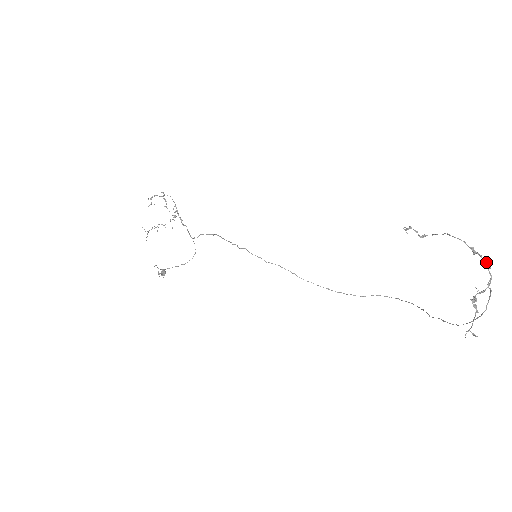
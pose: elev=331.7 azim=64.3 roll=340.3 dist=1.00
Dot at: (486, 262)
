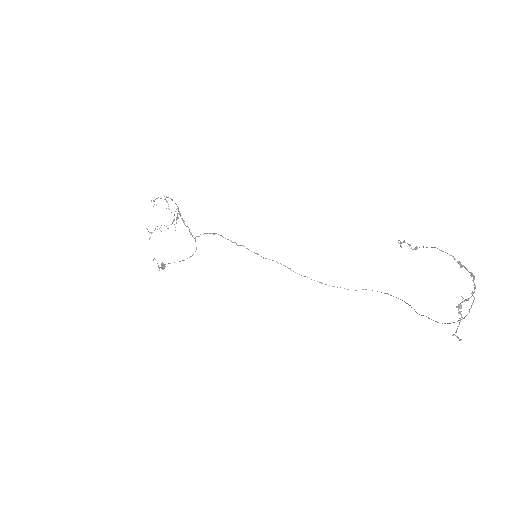
Dot at: (471, 274)
